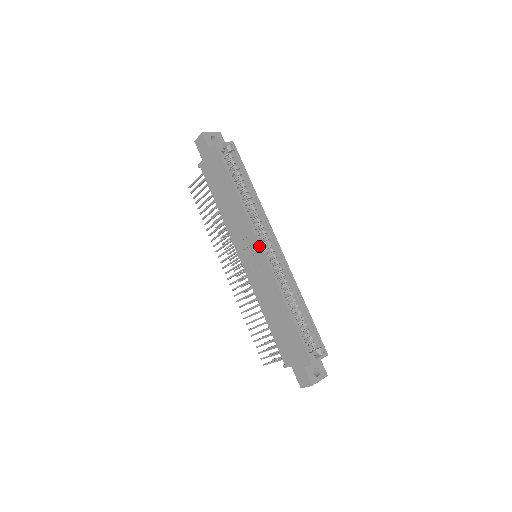
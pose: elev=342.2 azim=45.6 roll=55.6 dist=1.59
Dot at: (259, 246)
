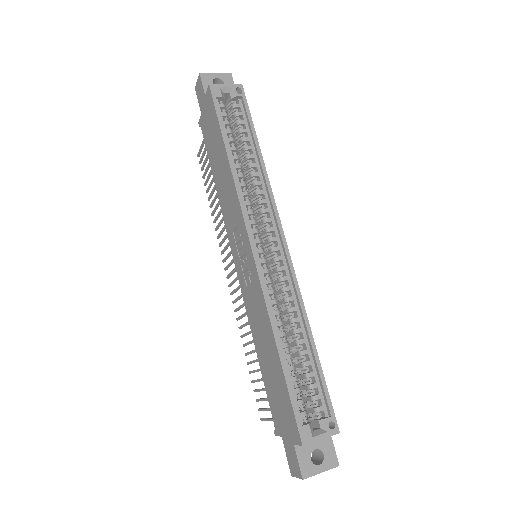
Dot at: (248, 240)
